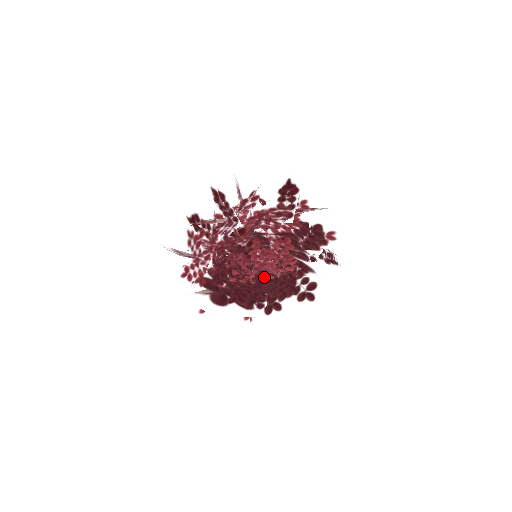
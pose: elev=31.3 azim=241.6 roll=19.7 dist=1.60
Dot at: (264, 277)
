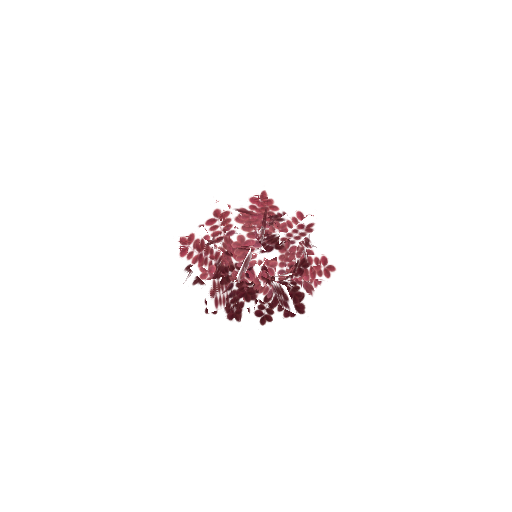
Dot at: occluded
